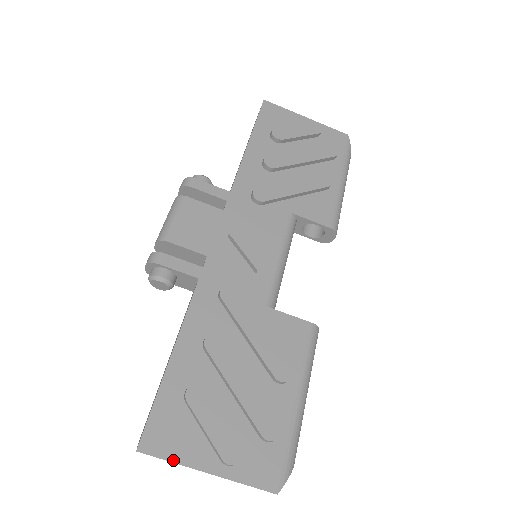
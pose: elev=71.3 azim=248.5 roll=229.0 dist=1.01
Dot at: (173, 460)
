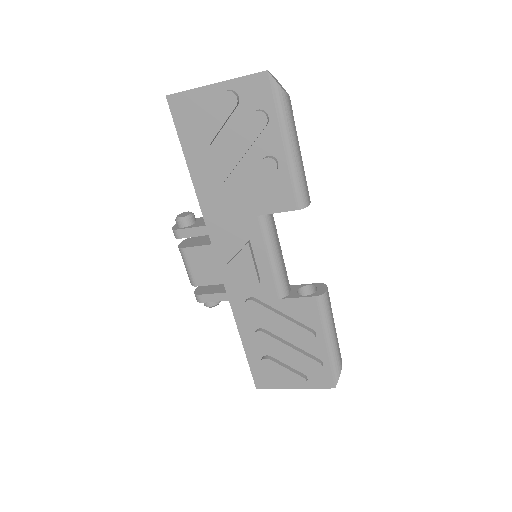
Dot at: (275, 388)
